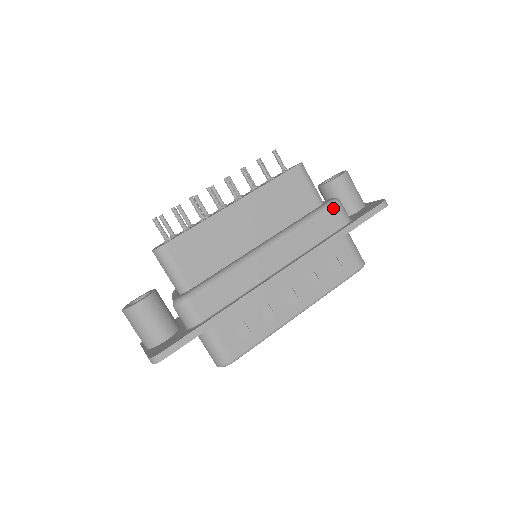
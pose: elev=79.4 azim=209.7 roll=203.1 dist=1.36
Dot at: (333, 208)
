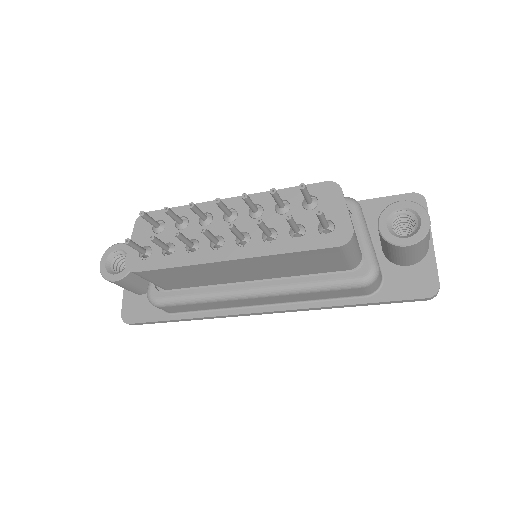
Dot at: (358, 288)
